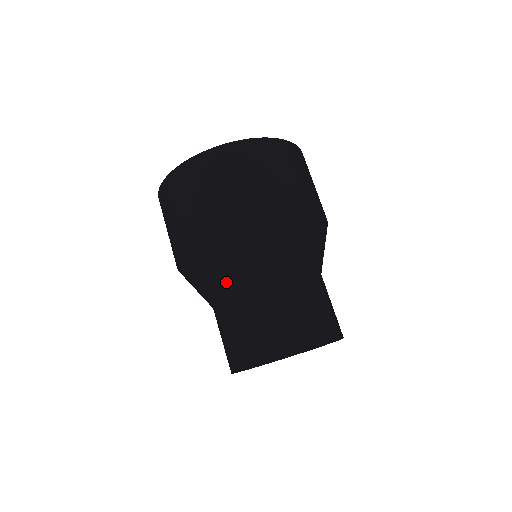
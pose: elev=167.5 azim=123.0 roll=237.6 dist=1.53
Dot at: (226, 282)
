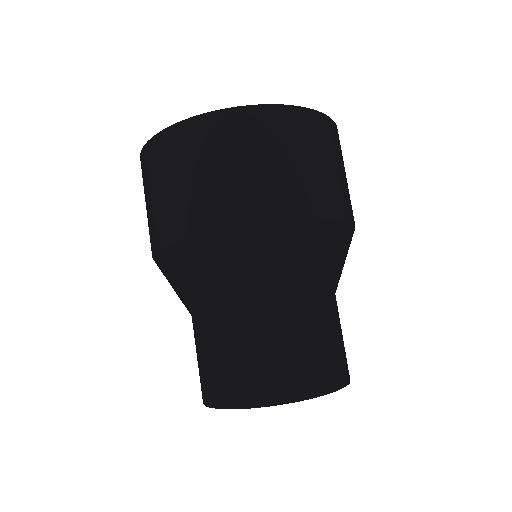
Dot at: (197, 298)
